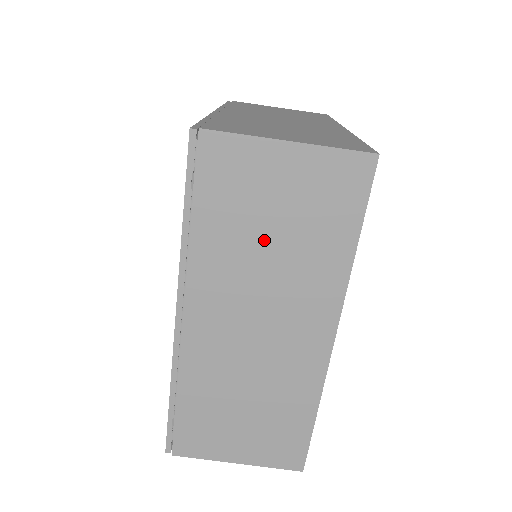
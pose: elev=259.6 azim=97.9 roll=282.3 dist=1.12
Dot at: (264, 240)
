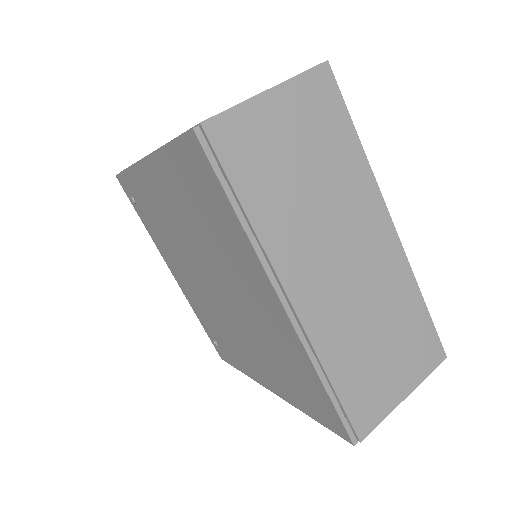
Dot at: (302, 183)
